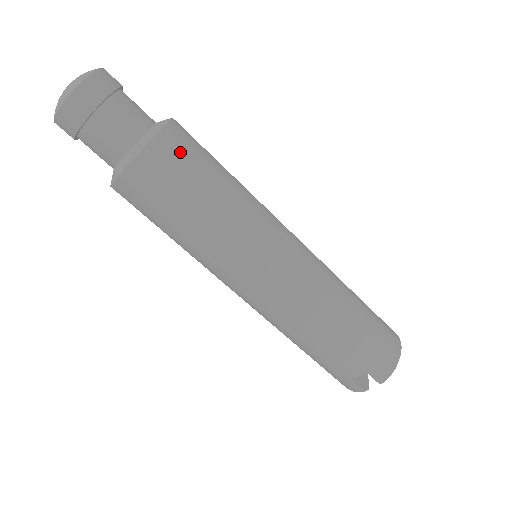
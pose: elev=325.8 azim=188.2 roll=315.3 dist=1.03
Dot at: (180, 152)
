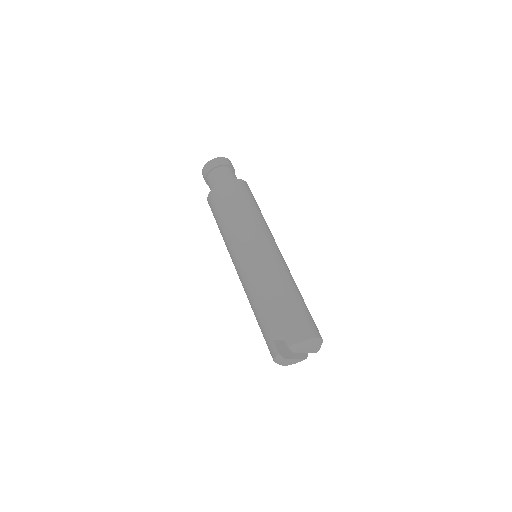
Dot at: (239, 188)
